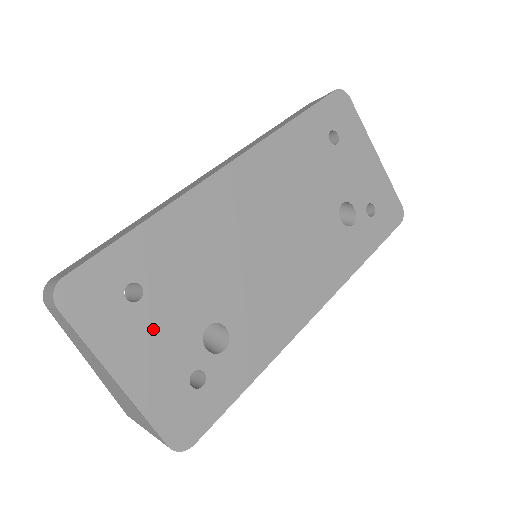
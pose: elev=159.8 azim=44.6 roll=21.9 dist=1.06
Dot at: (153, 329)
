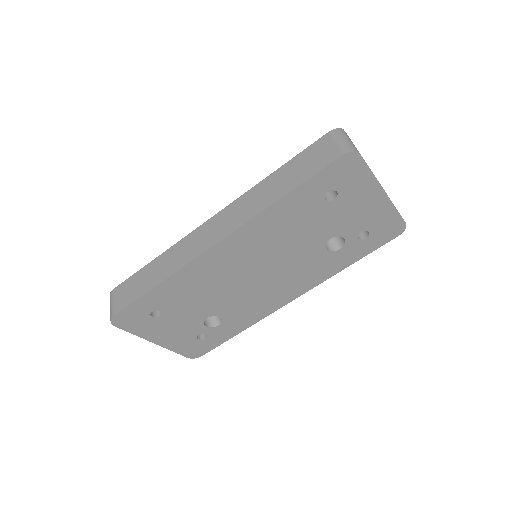
Dot at: (171, 324)
